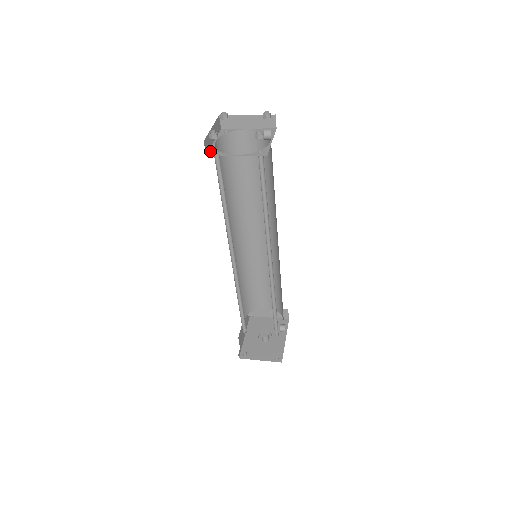
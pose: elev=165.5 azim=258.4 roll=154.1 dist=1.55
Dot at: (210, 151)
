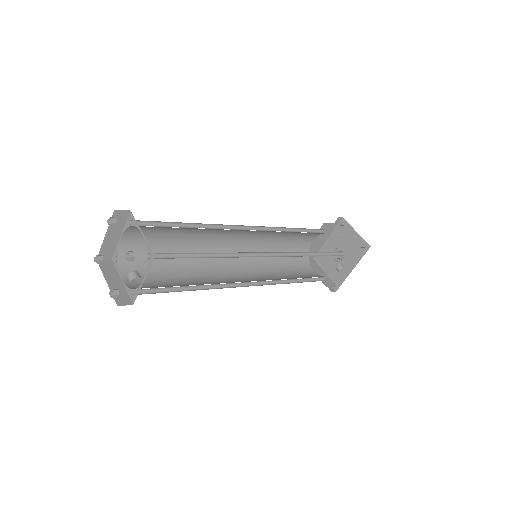
Dot at: (114, 254)
